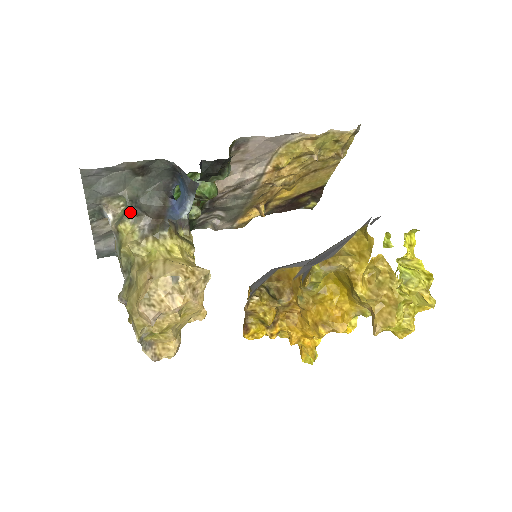
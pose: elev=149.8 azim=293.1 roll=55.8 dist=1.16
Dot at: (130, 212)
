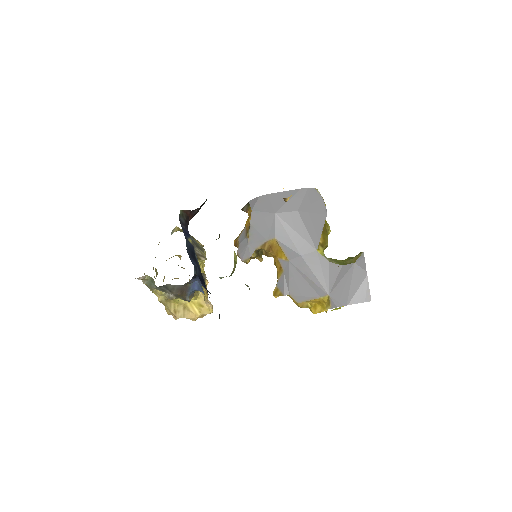
Dot at: (158, 289)
